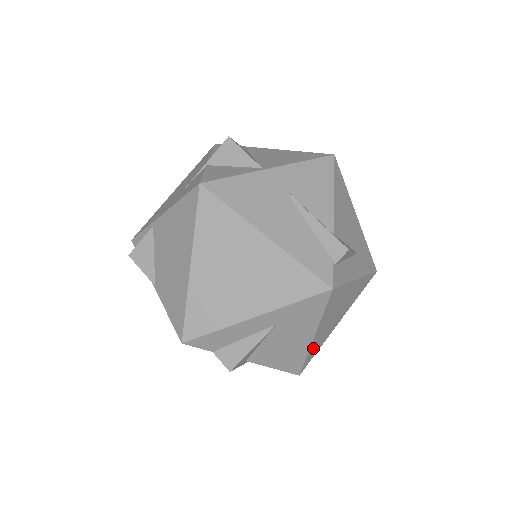
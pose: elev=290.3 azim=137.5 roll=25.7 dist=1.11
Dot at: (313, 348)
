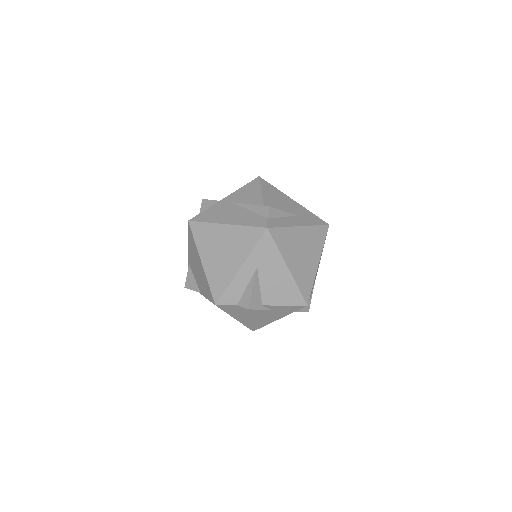
Dot at: (300, 280)
